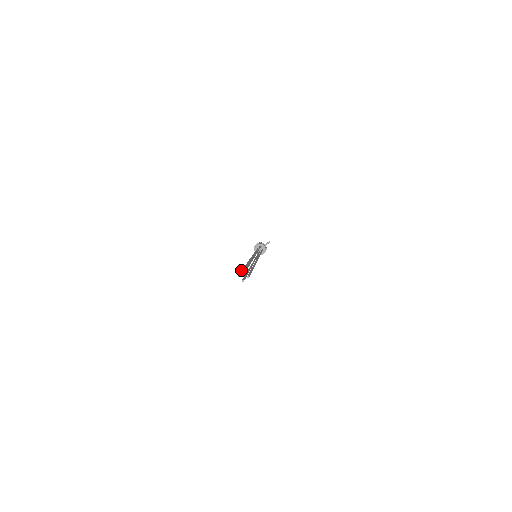
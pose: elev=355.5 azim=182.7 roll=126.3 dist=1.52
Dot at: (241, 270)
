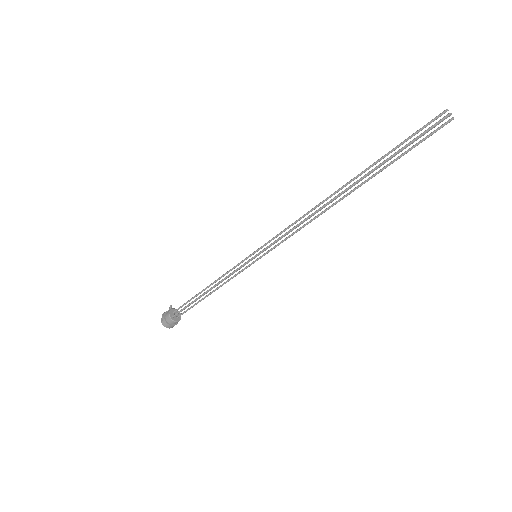
Dot at: (407, 144)
